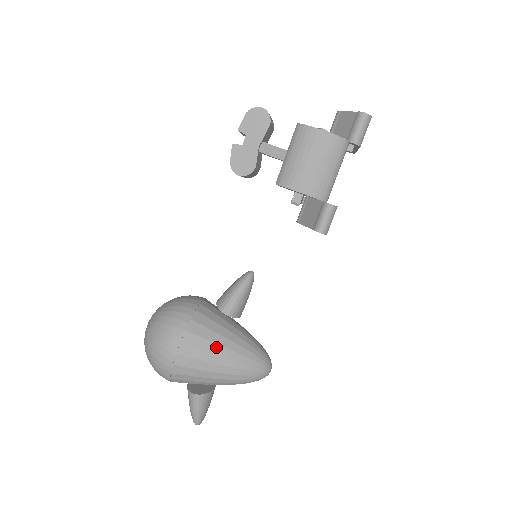
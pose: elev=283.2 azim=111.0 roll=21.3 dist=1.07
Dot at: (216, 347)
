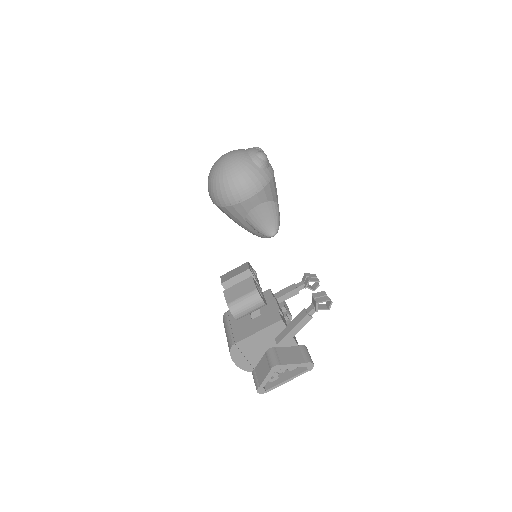
Dot at: (234, 220)
